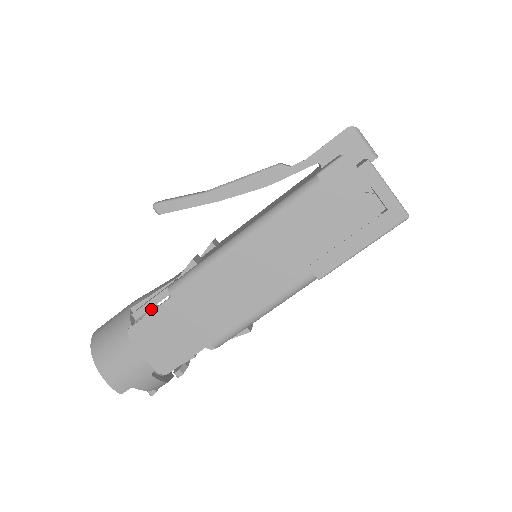
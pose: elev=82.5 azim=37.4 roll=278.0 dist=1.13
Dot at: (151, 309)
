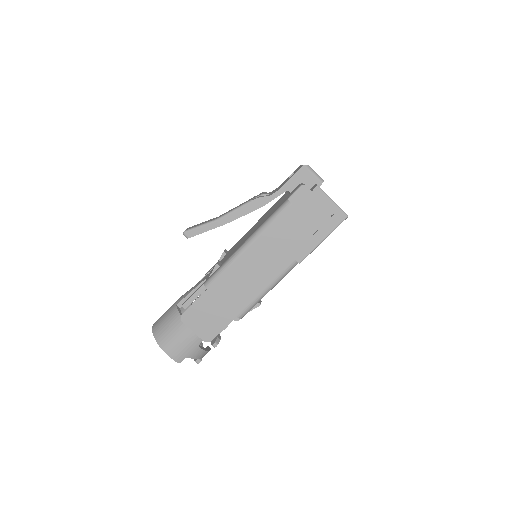
Dot at: (195, 300)
